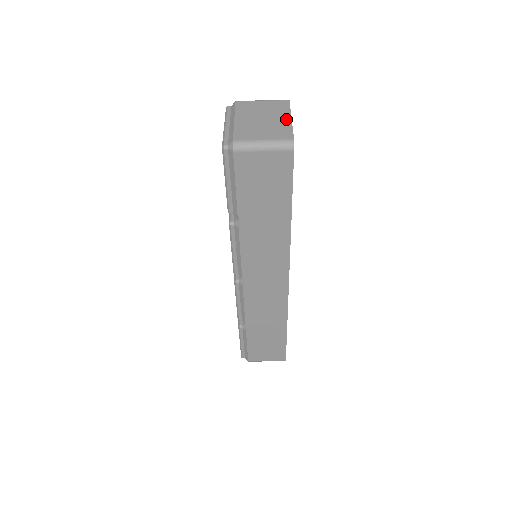
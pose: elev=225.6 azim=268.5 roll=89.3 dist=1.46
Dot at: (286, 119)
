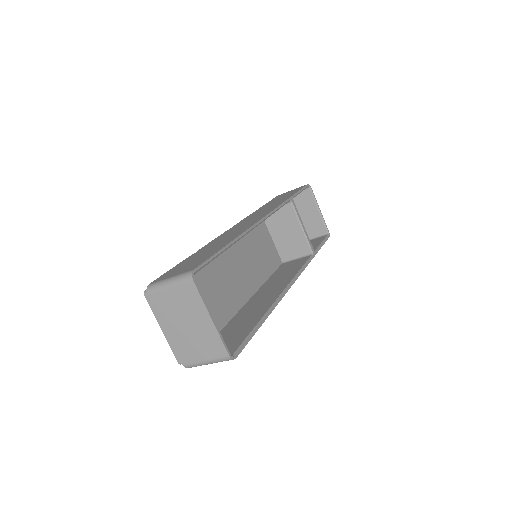
Dot at: (207, 322)
